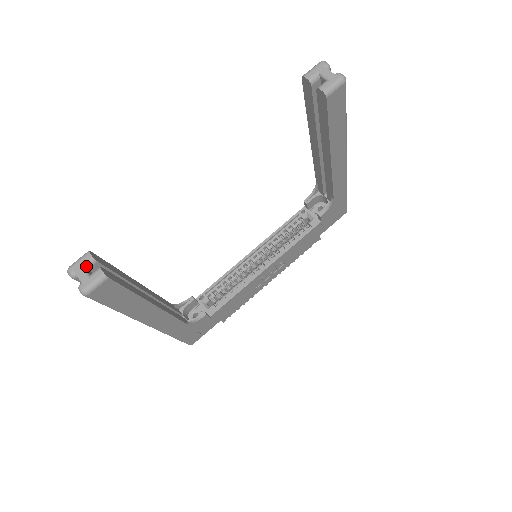
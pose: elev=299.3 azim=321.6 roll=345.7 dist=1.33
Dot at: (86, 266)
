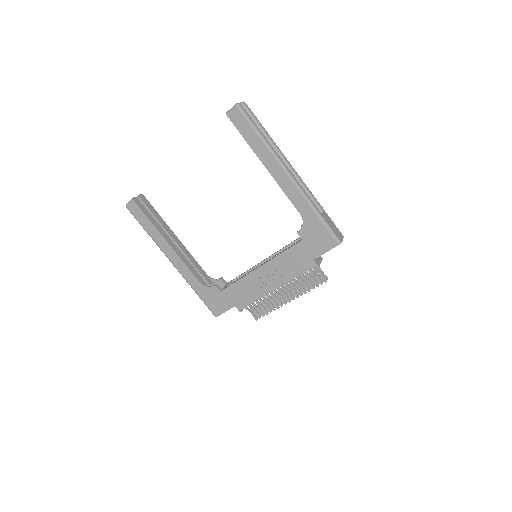
Dot at: occluded
